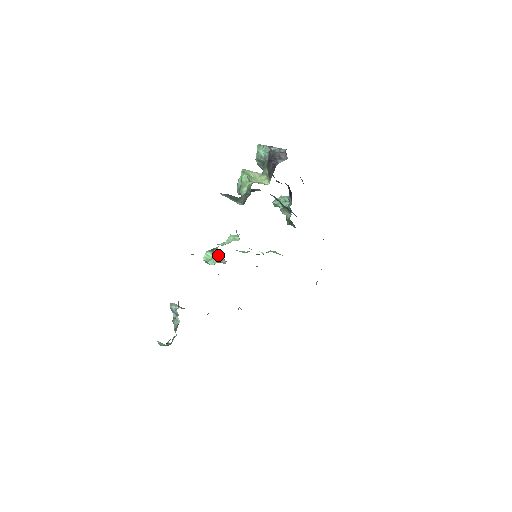
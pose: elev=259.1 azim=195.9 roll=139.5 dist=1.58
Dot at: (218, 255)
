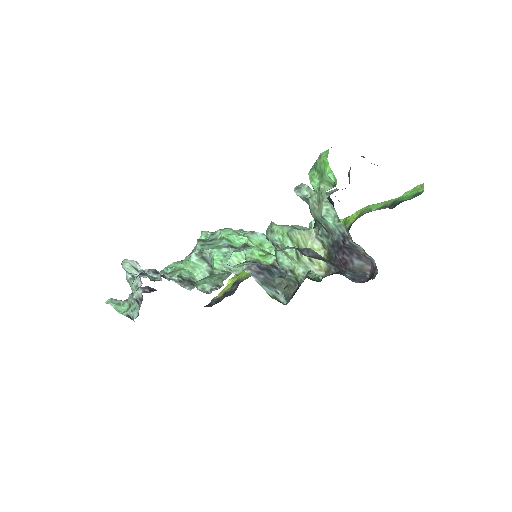
Dot at: (209, 264)
